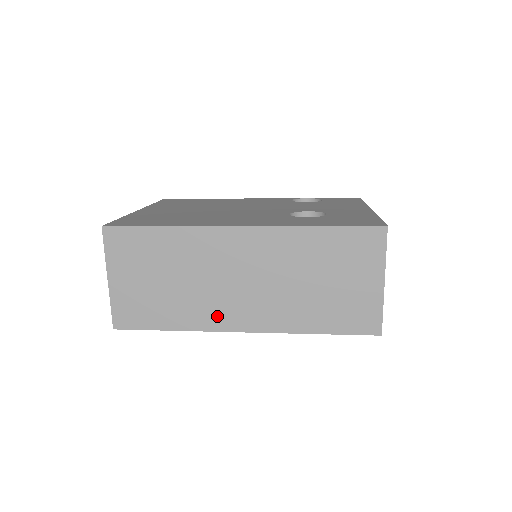
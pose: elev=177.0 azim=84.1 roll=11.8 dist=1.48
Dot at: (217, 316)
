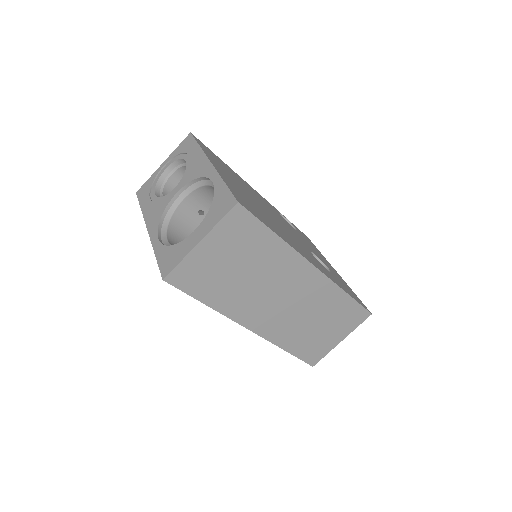
Dot at: (246, 312)
